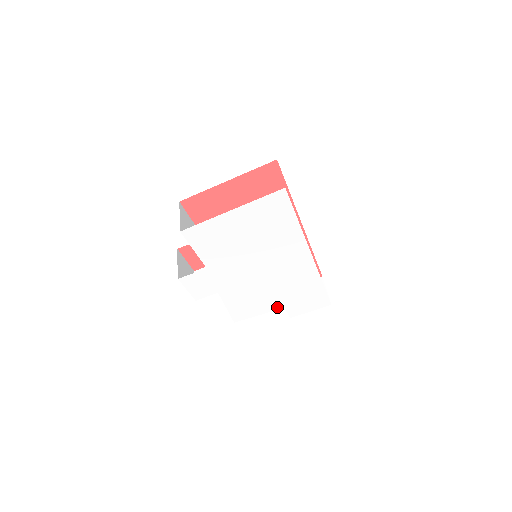
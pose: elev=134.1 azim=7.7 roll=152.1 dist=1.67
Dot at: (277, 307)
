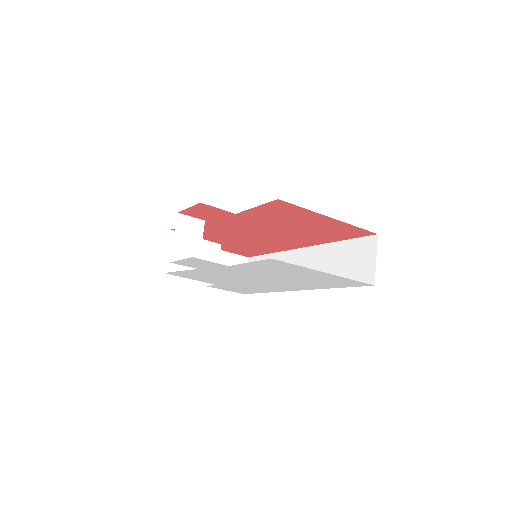
Dot at: (213, 283)
